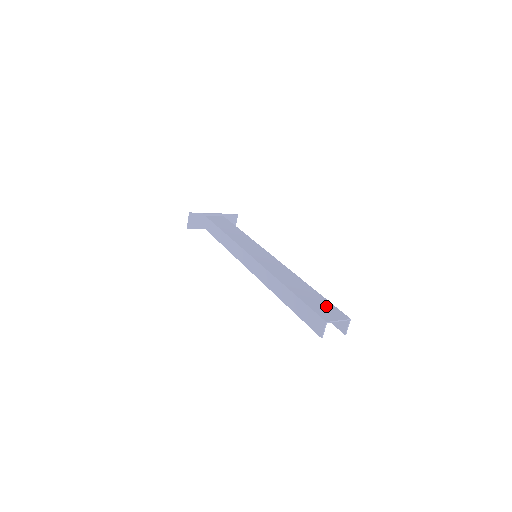
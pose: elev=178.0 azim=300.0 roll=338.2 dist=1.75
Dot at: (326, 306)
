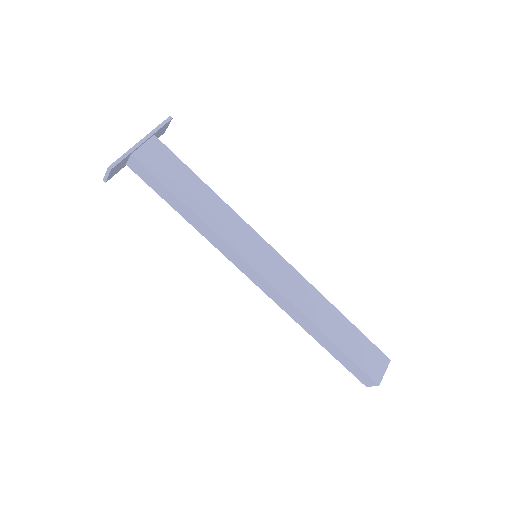
Dot at: (368, 351)
